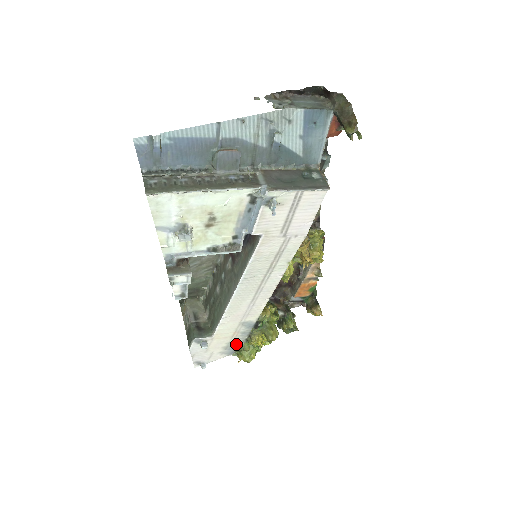
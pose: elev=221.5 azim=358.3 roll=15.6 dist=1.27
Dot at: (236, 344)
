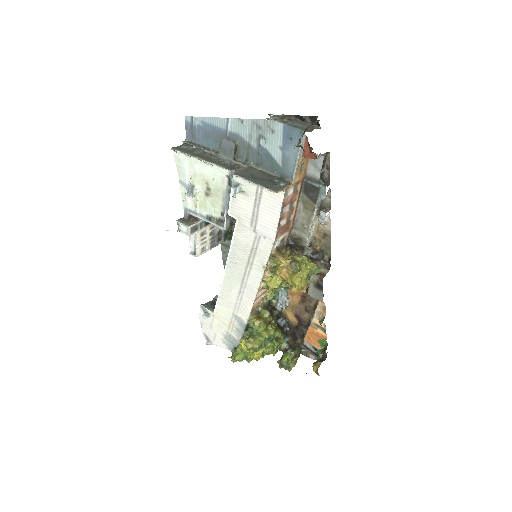
Dot at: (234, 340)
